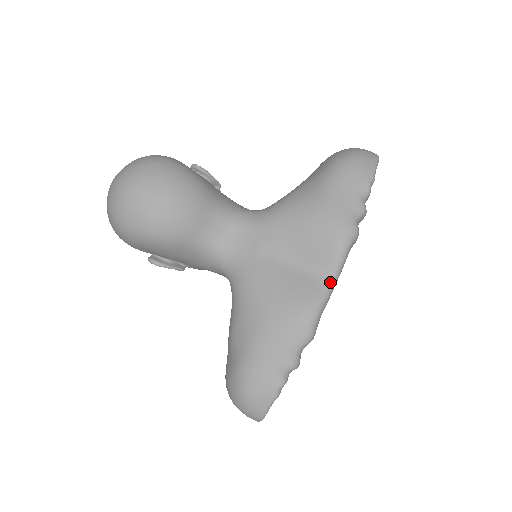
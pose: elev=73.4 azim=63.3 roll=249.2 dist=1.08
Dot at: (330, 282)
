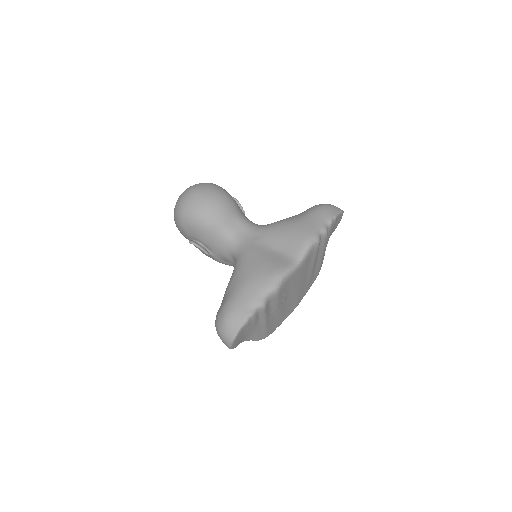
Dot at: (296, 263)
